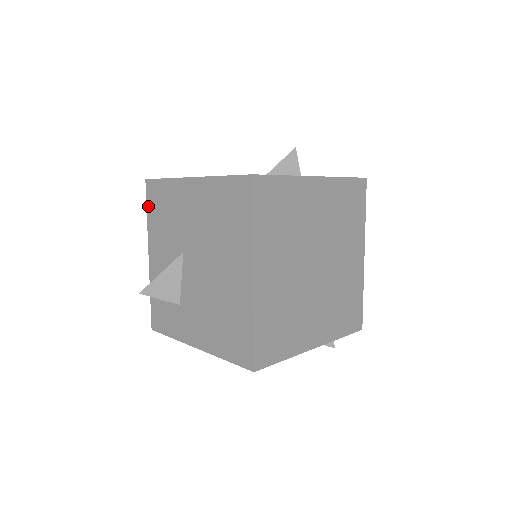
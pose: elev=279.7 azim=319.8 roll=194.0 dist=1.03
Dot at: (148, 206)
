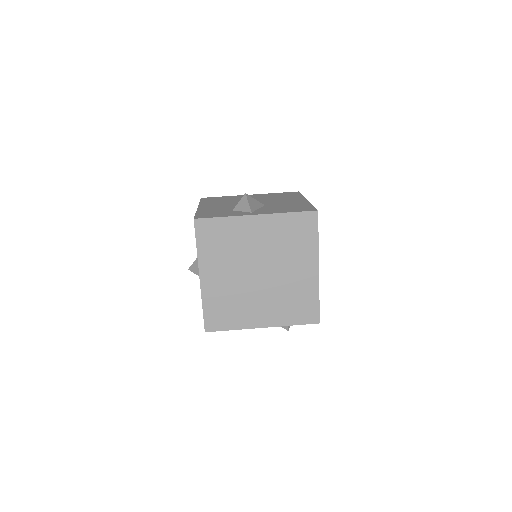
Dot at: occluded
